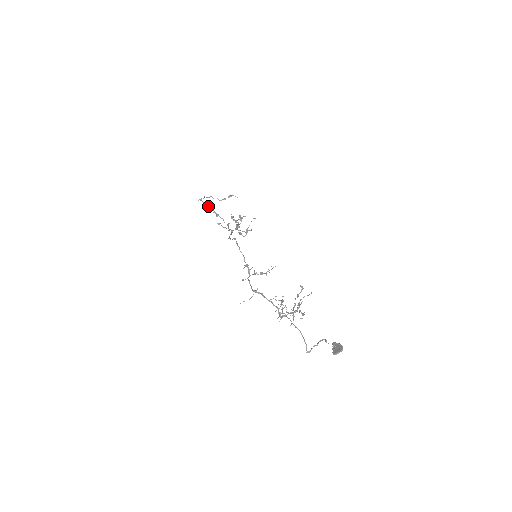
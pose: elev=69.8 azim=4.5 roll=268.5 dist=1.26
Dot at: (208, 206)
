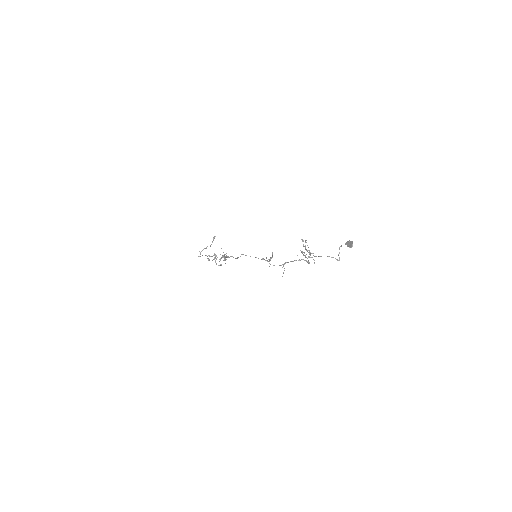
Dot at: occluded
